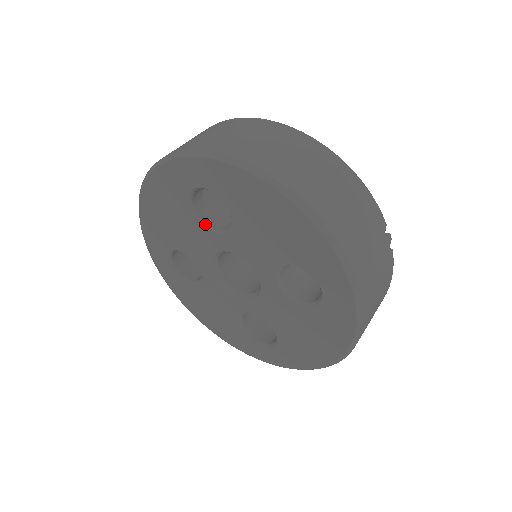
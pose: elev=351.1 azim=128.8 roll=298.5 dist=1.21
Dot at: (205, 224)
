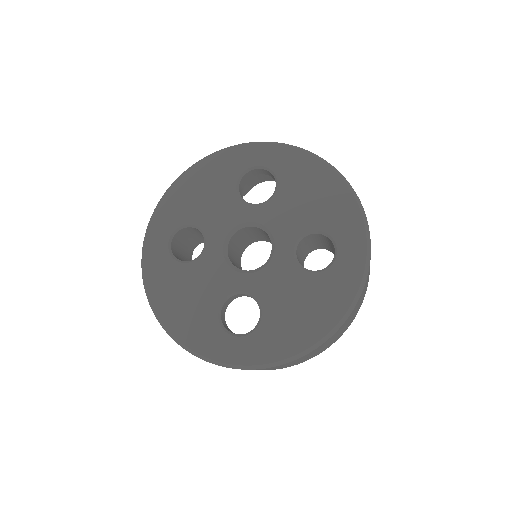
Dot at: (242, 198)
